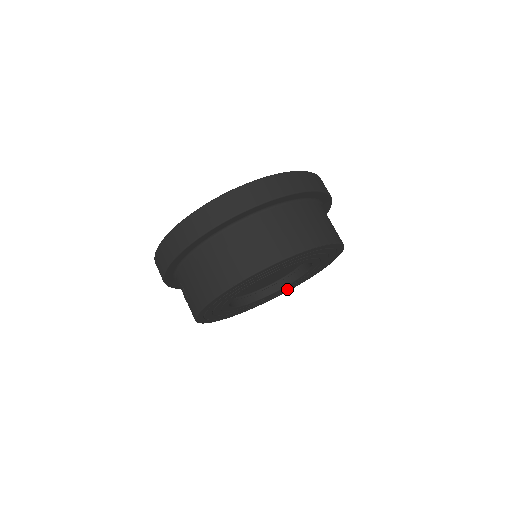
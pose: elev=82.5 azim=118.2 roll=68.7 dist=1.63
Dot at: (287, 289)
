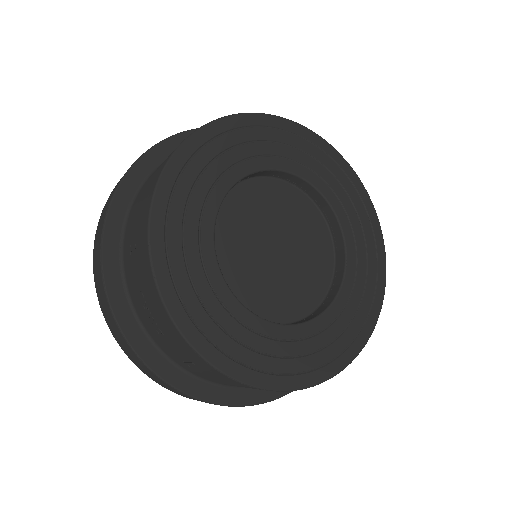
Dot at: (347, 337)
